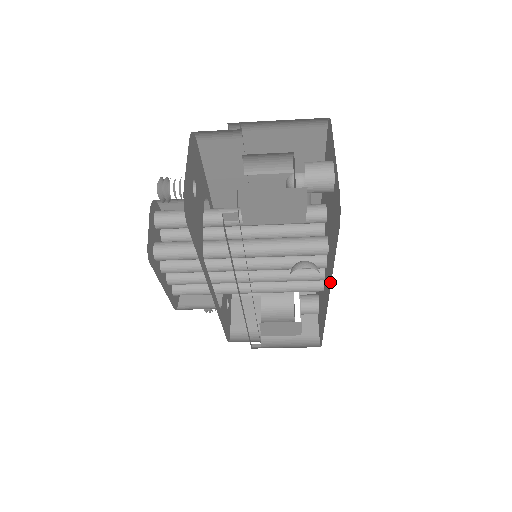
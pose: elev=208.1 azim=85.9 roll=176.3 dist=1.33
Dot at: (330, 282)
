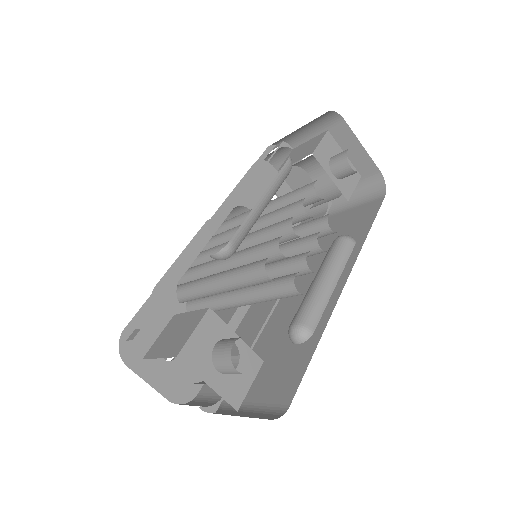
Dot at: (330, 309)
